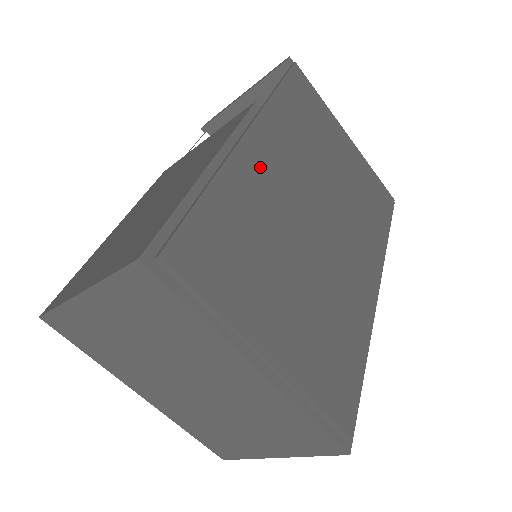
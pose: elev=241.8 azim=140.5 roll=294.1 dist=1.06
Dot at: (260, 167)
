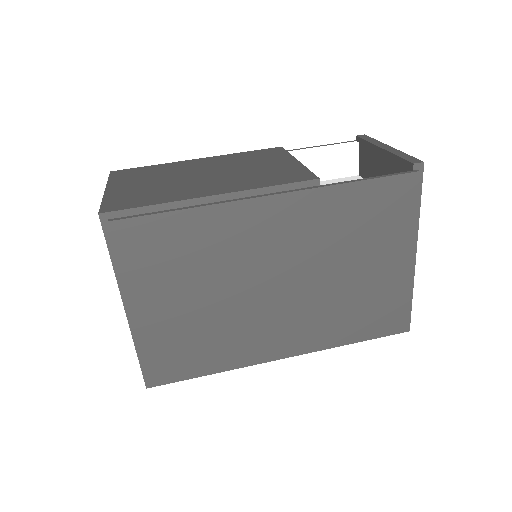
Dot at: (256, 223)
